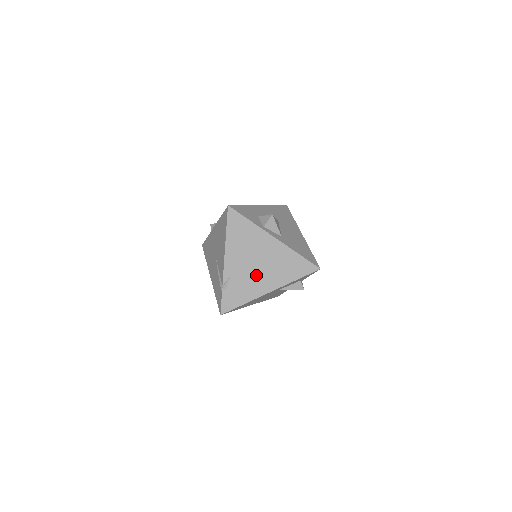
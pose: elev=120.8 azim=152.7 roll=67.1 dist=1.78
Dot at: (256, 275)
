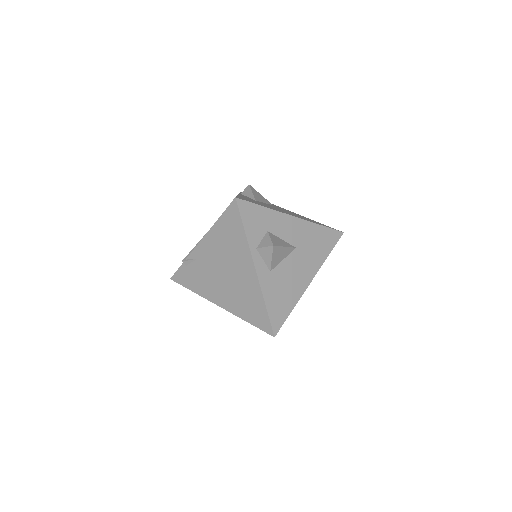
Dot at: (217, 281)
